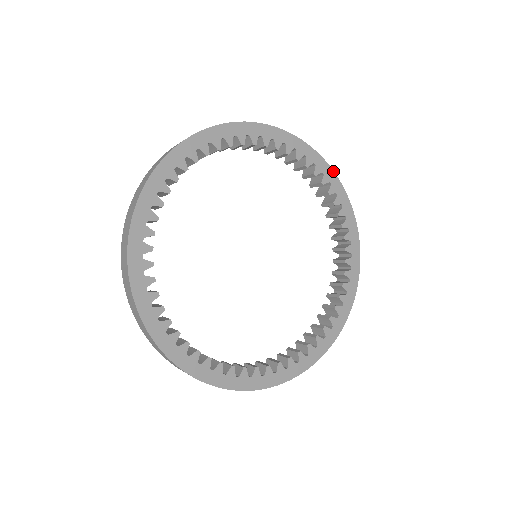
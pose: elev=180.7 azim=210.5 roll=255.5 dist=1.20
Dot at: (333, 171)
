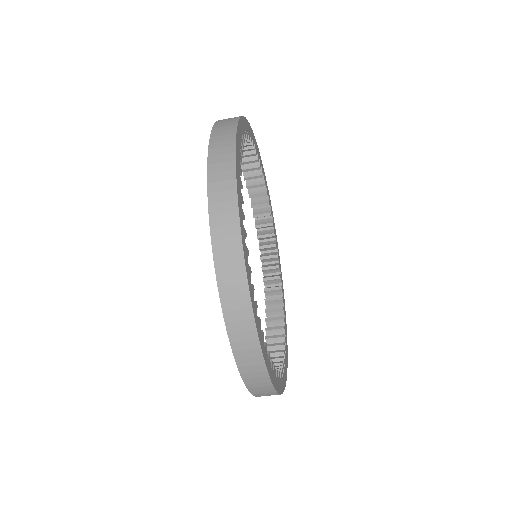
Dot at: occluded
